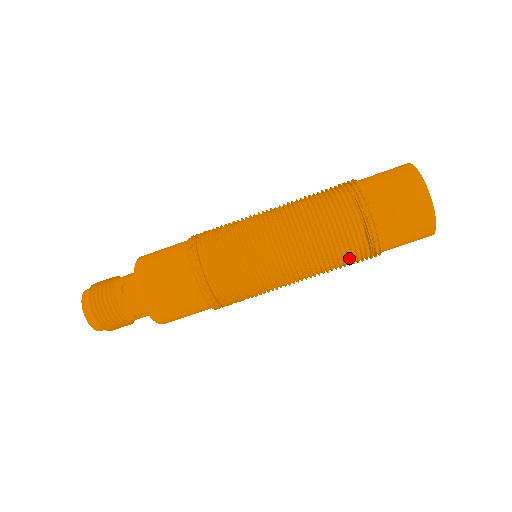
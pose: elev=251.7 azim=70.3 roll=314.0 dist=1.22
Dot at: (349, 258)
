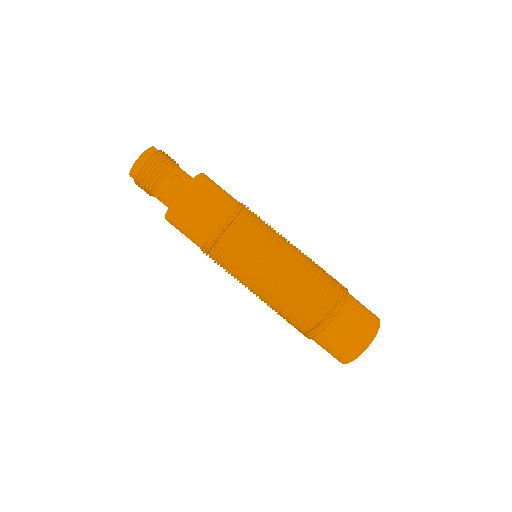
Dot at: (294, 322)
